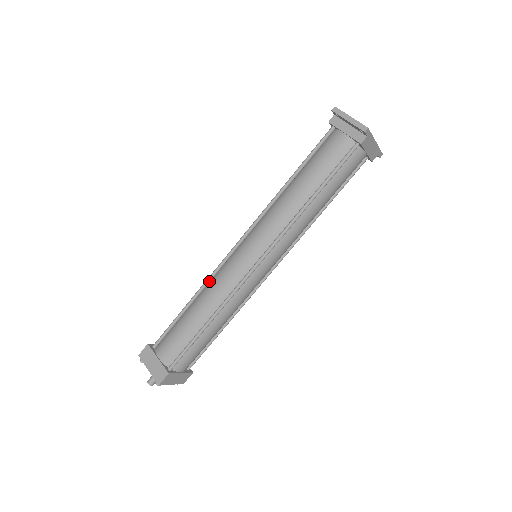
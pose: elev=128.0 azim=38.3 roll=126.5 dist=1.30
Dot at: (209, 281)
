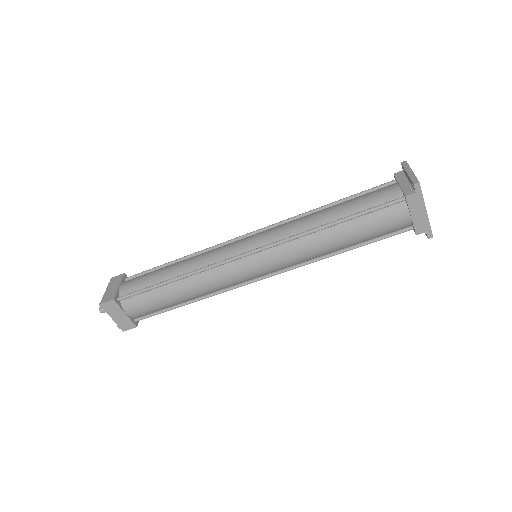
Dot at: (204, 251)
